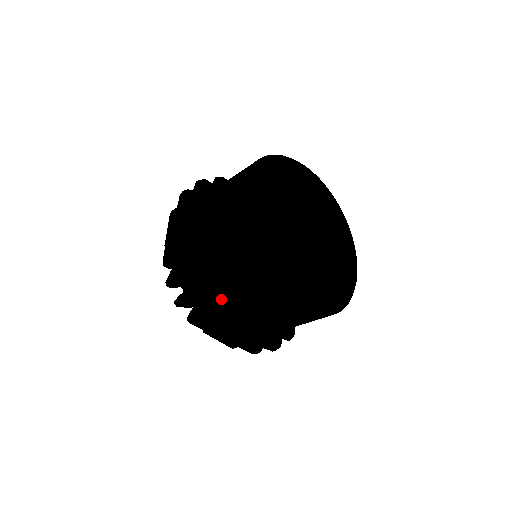
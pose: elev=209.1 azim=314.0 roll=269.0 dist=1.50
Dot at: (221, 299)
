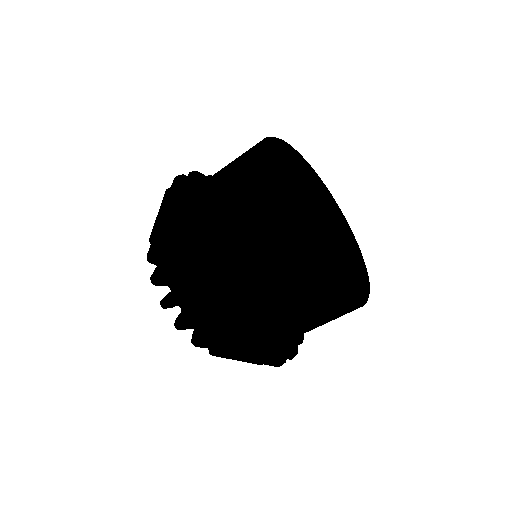
Dot at: (286, 336)
